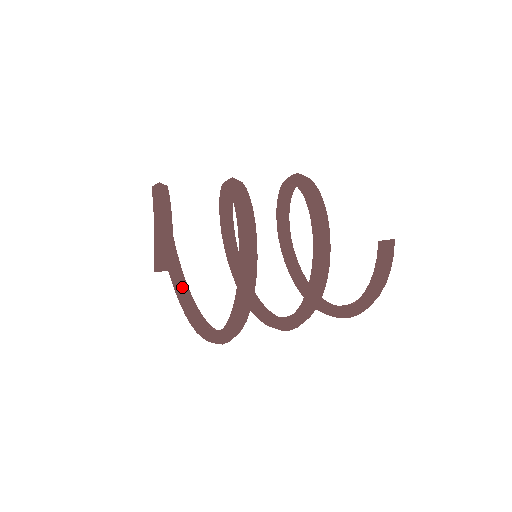
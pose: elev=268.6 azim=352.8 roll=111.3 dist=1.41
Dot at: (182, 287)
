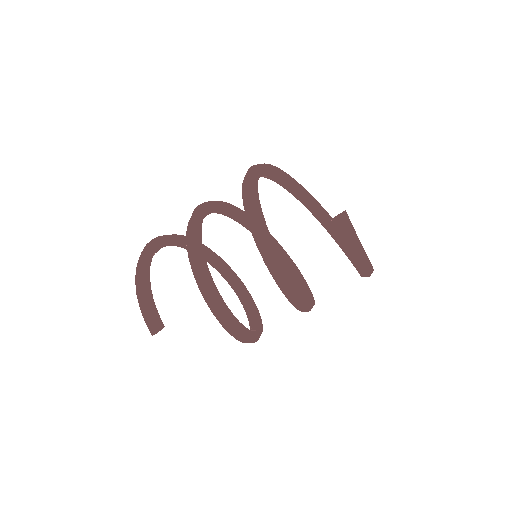
Dot at: (234, 285)
